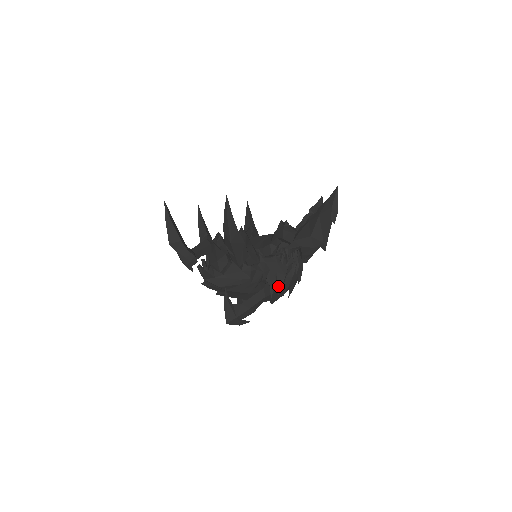
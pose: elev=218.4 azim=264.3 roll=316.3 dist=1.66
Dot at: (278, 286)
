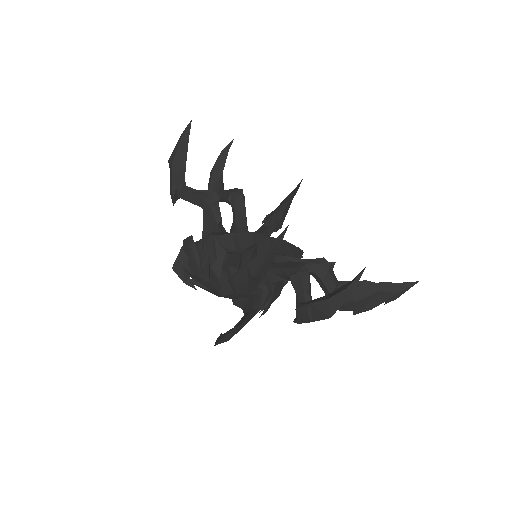
Dot at: occluded
